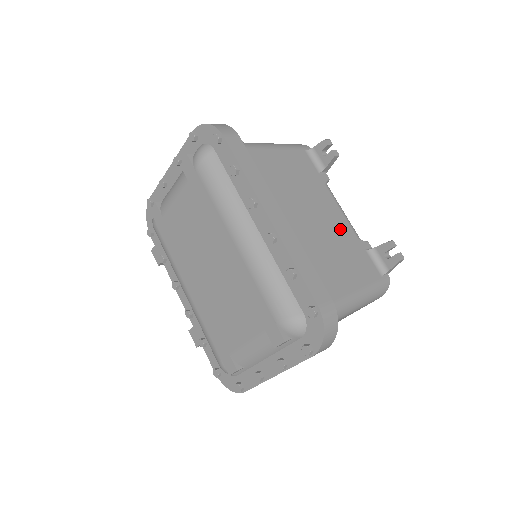
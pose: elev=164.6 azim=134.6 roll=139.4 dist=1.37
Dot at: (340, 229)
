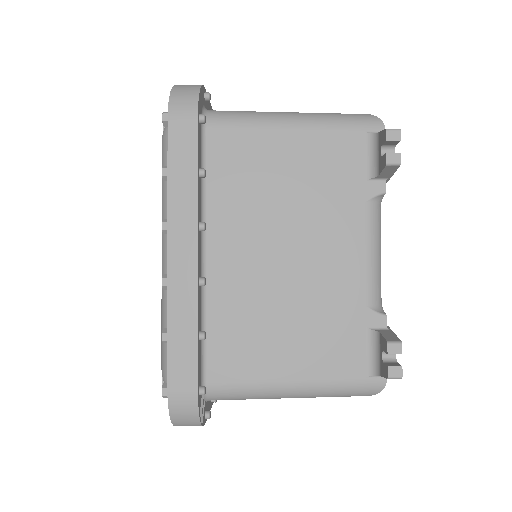
Dot at: (335, 284)
